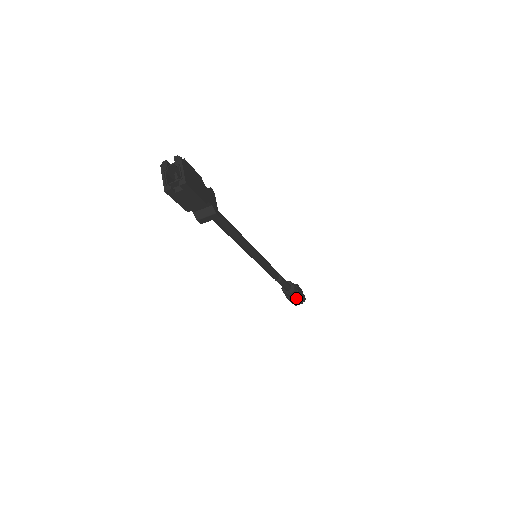
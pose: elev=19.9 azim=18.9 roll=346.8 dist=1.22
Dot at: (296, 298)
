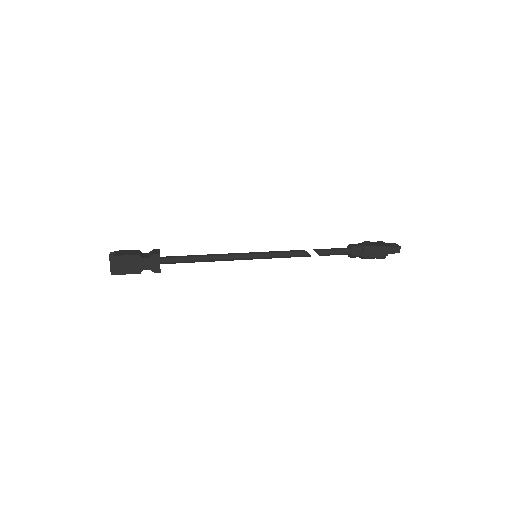
Dot at: (364, 258)
